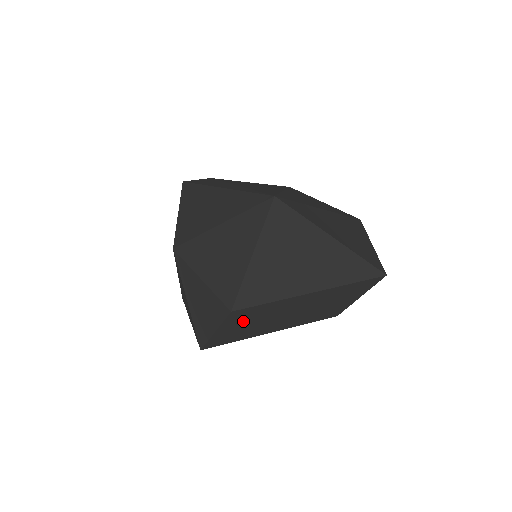
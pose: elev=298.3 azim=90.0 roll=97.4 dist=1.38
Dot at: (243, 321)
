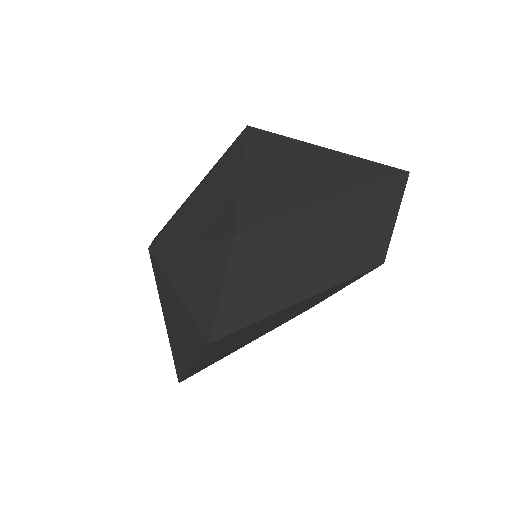
Dot at: (257, 264)
